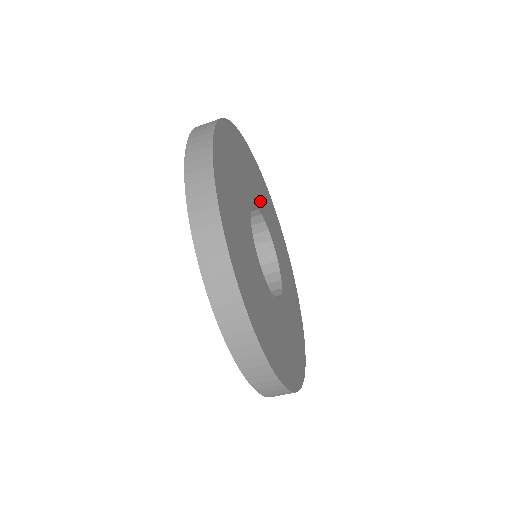
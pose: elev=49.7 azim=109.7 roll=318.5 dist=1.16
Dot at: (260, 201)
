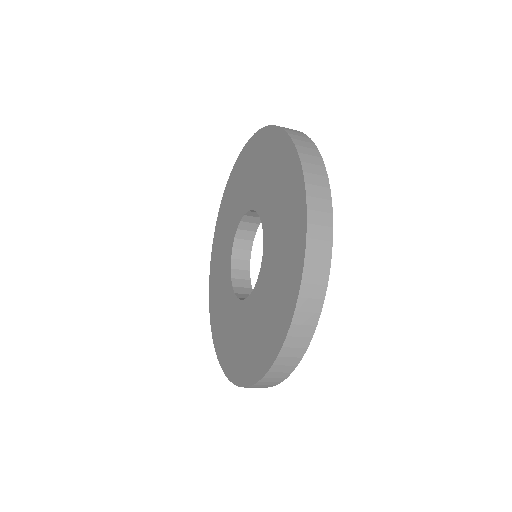
Dot at: occluded
